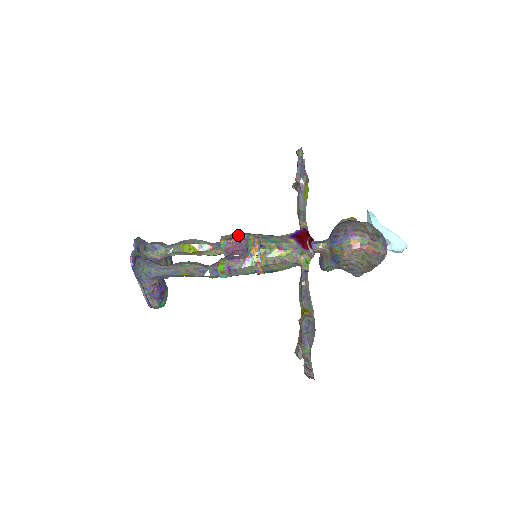
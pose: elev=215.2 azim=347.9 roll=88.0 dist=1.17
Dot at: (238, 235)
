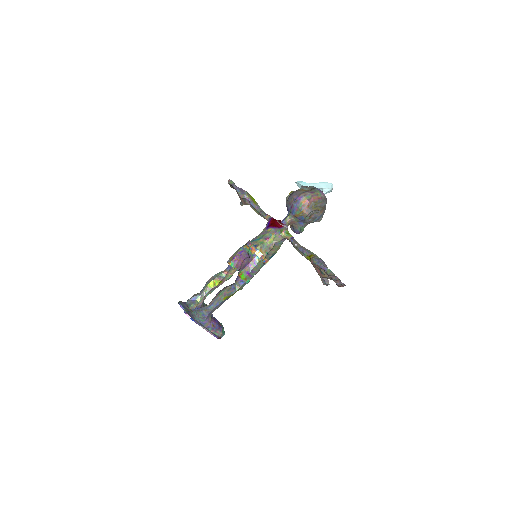
Dot at: (236, 252)
